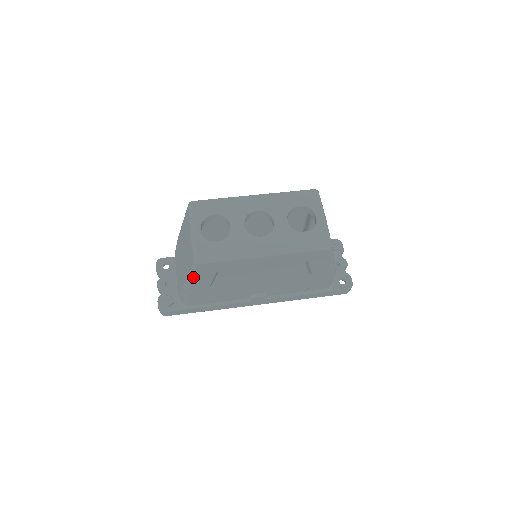
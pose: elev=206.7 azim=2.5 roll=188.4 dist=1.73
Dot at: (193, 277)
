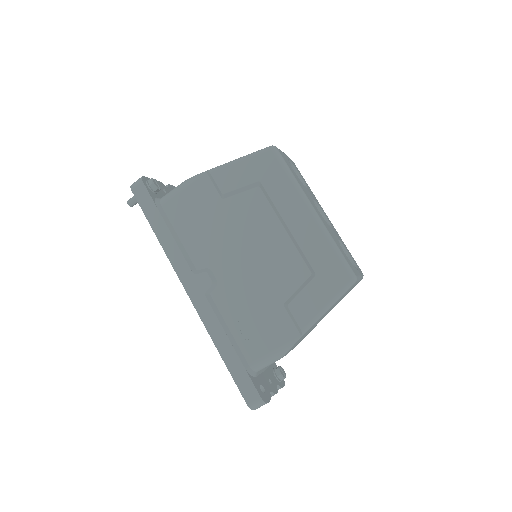
Dot at: (240, 162)
